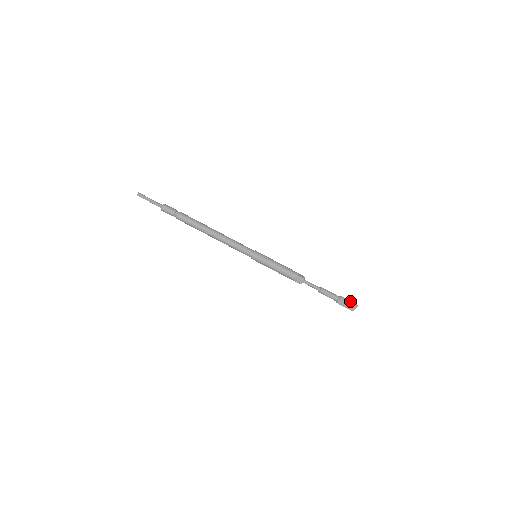
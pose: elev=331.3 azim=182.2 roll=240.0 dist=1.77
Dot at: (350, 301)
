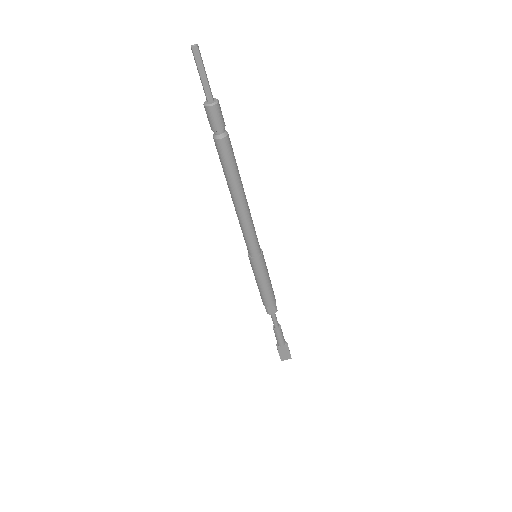
Dot at: occluded
